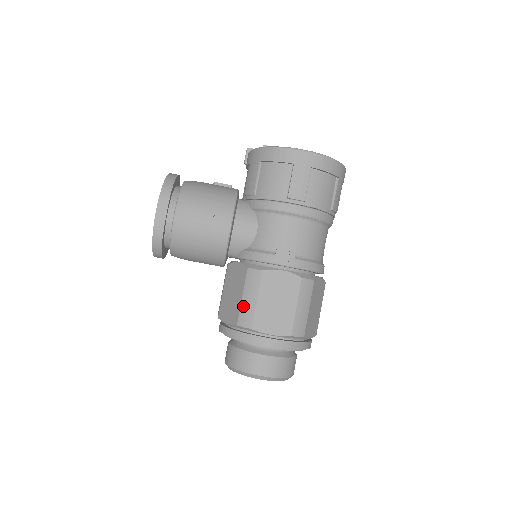
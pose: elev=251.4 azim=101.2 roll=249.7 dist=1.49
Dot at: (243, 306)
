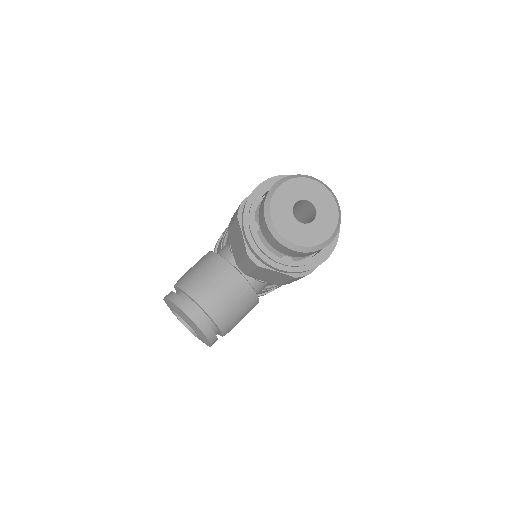
Dot at: (234, 220)
